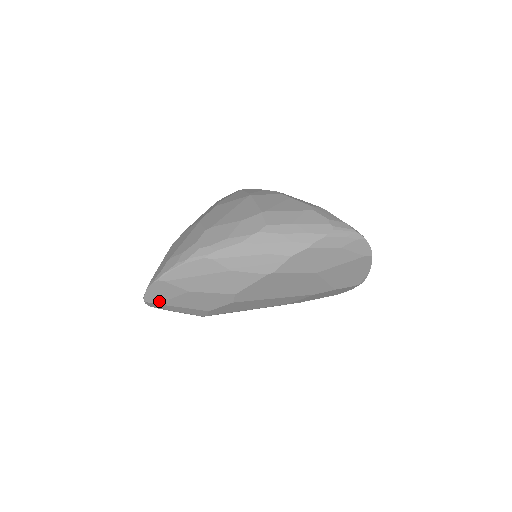
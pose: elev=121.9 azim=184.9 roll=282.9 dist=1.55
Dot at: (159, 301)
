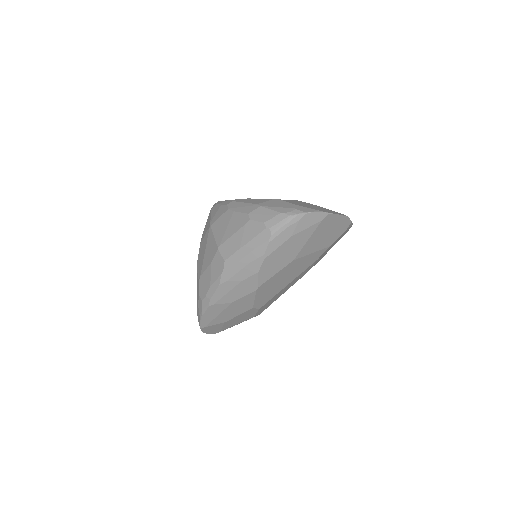
Dot at: (219, 331)
